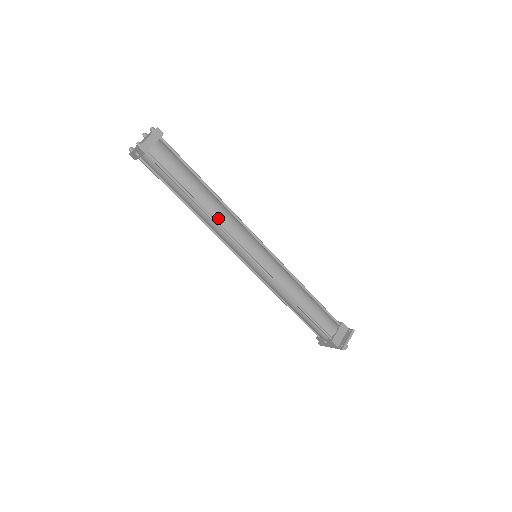
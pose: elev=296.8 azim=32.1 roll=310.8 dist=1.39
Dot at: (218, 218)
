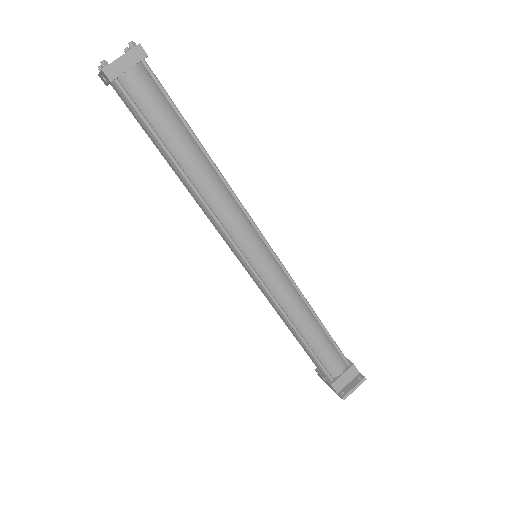
Dot at: (208, 197)
